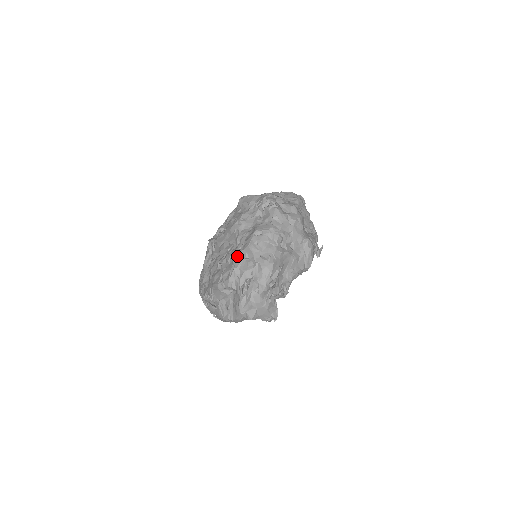
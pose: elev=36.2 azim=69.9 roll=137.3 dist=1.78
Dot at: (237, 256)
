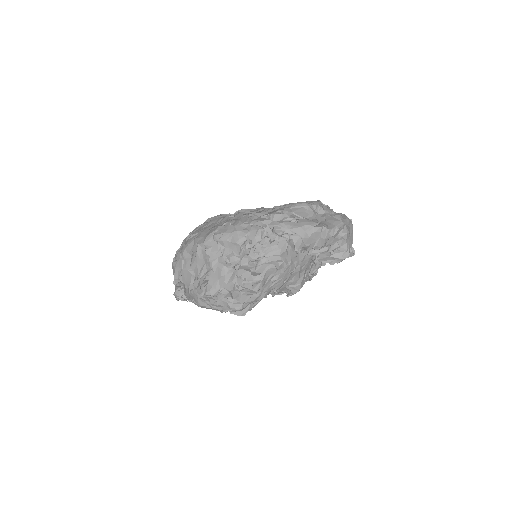
Dot at: occluded
